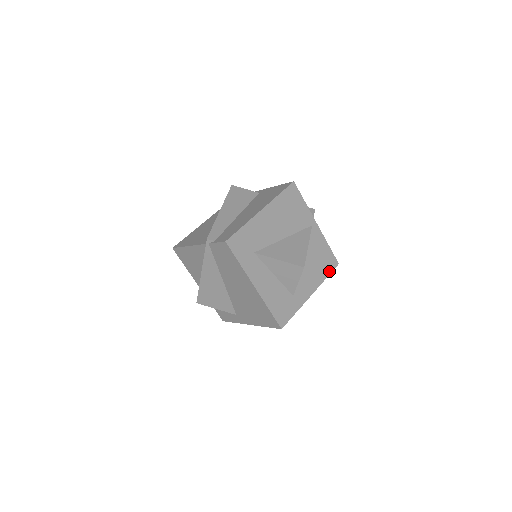
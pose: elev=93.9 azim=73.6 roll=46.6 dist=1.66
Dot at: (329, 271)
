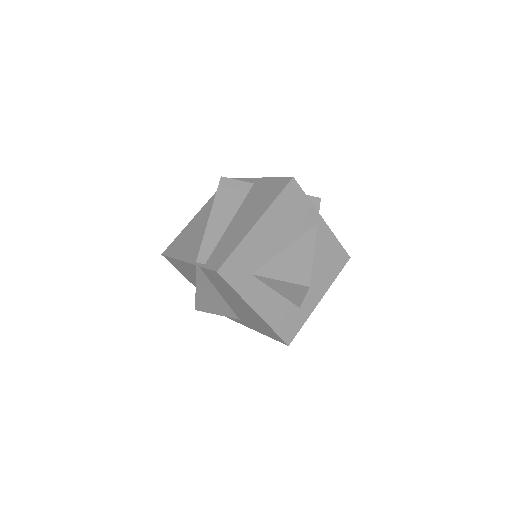
Dot at: (339, 269)
